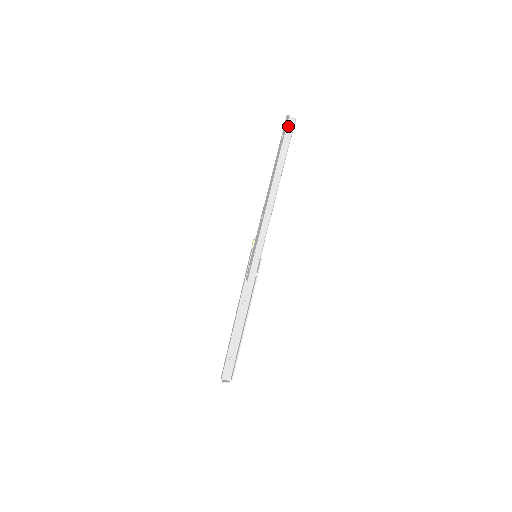
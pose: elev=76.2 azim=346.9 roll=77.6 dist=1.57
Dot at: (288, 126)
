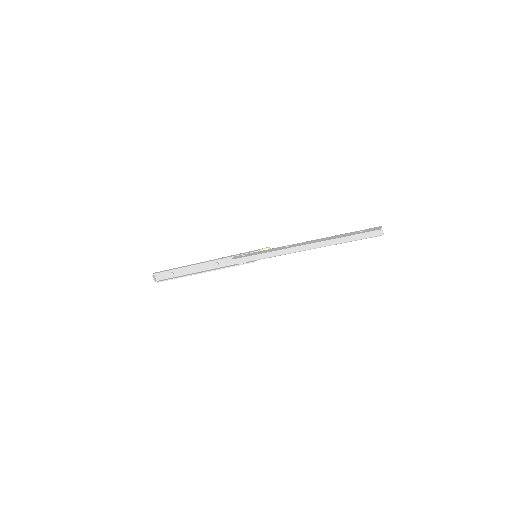
Dot at: (373, 232)
